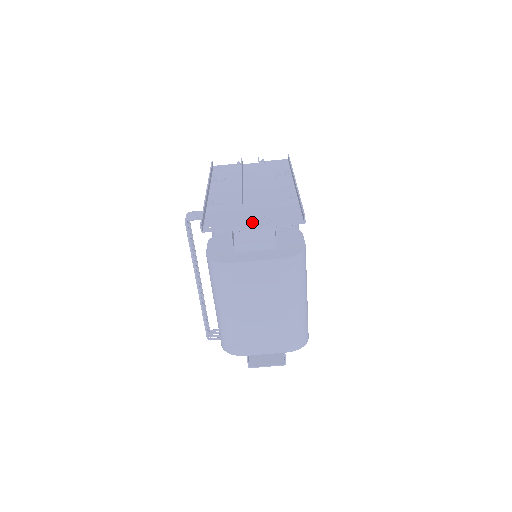
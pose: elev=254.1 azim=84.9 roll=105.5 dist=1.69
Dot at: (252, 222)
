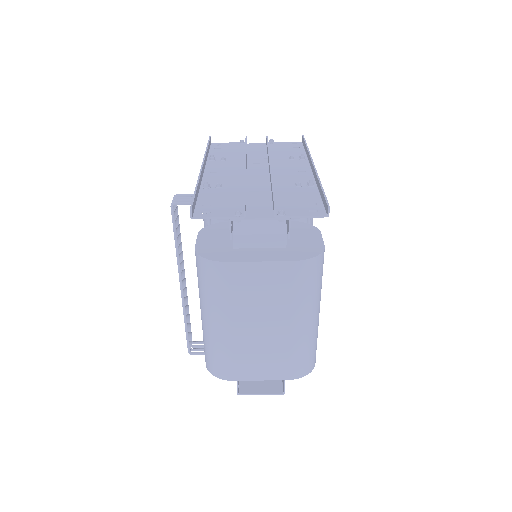
Dot at: (258, 210)
